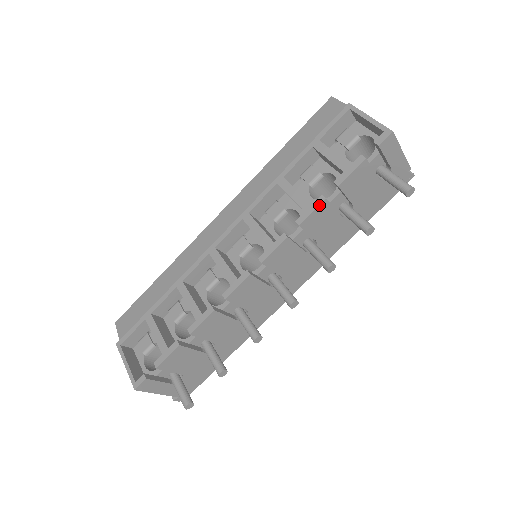
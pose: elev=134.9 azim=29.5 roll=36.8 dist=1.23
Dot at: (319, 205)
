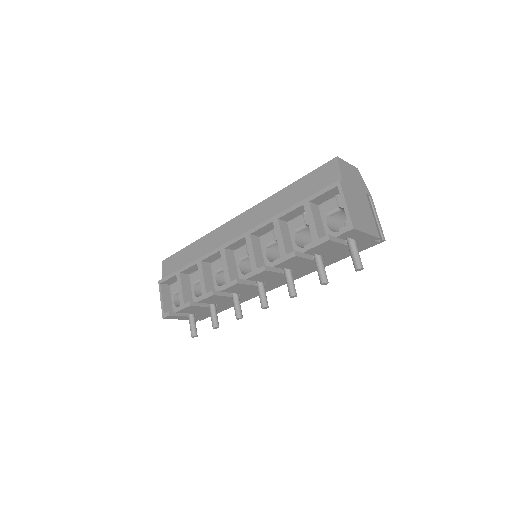
Dot at: (290, 258)
